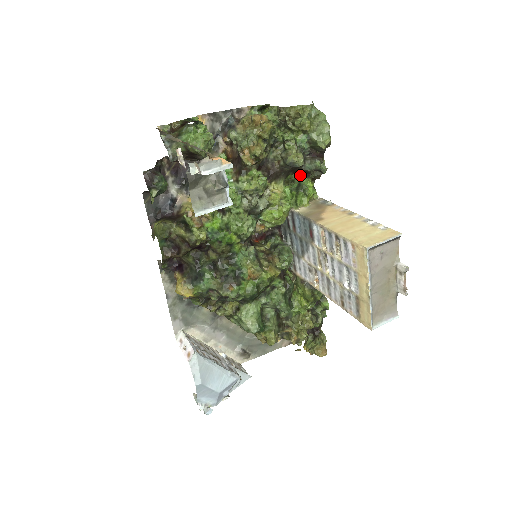
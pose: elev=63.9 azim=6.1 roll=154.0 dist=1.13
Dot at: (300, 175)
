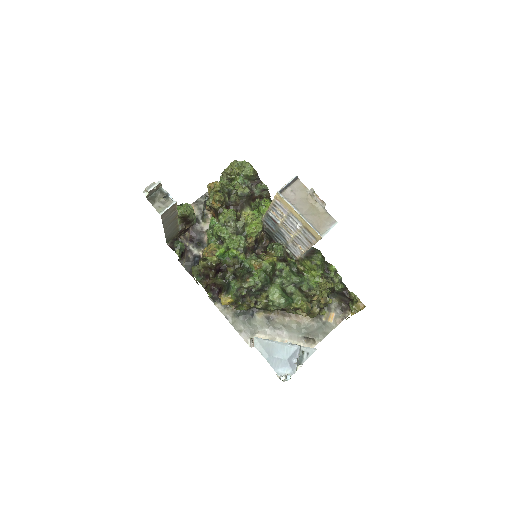
Dot at: occluded
